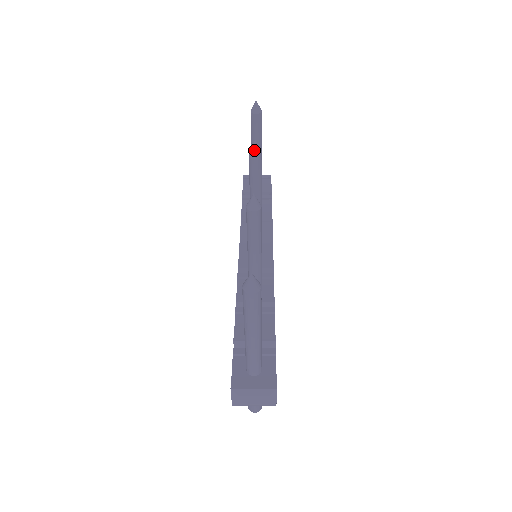
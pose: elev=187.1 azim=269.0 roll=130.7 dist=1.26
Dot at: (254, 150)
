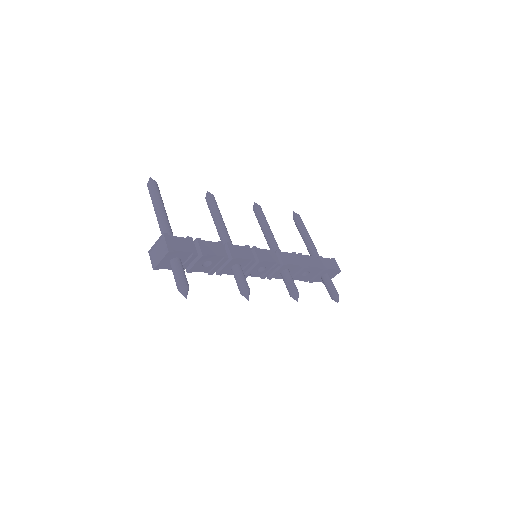
Dot at: (254, 206)
